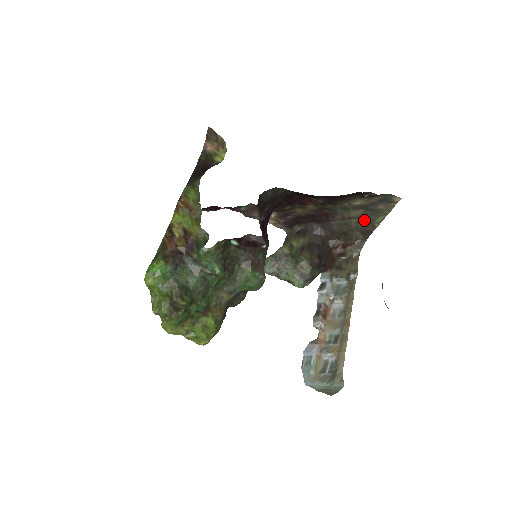
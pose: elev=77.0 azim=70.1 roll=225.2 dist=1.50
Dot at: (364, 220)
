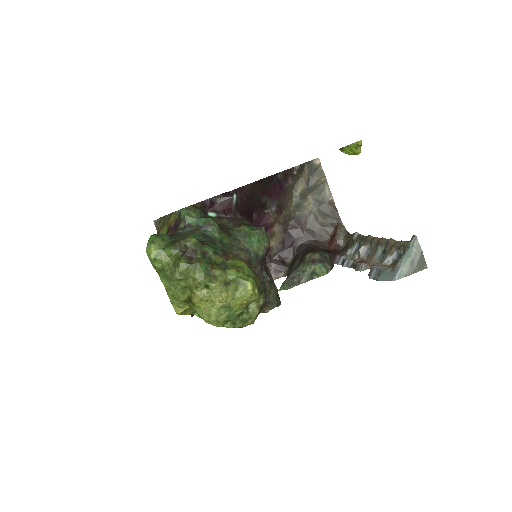
Dot at: (320, 203)
